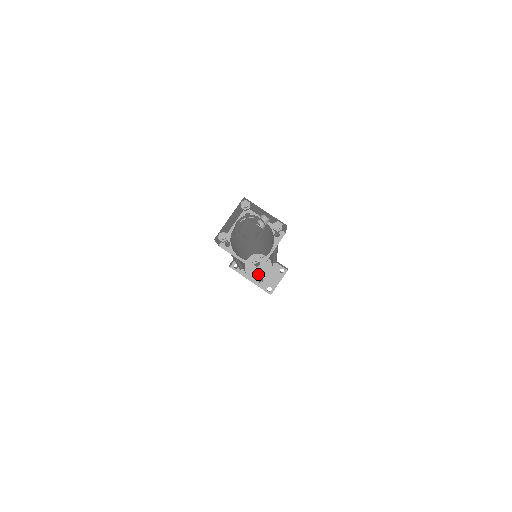
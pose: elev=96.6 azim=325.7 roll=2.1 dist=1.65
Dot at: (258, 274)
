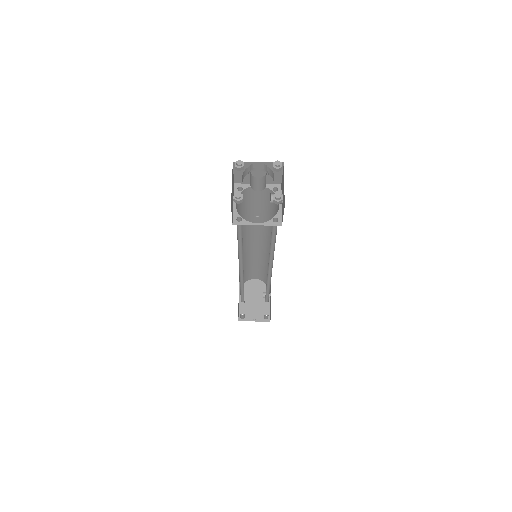
Dot at: (242, 269)
